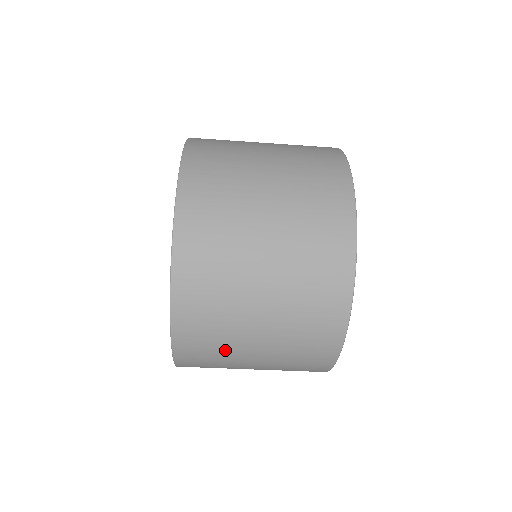
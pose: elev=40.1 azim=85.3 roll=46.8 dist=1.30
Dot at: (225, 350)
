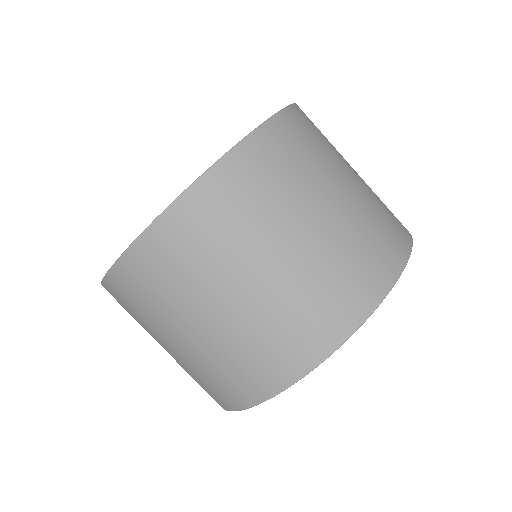
Dot at: (207, 266)
